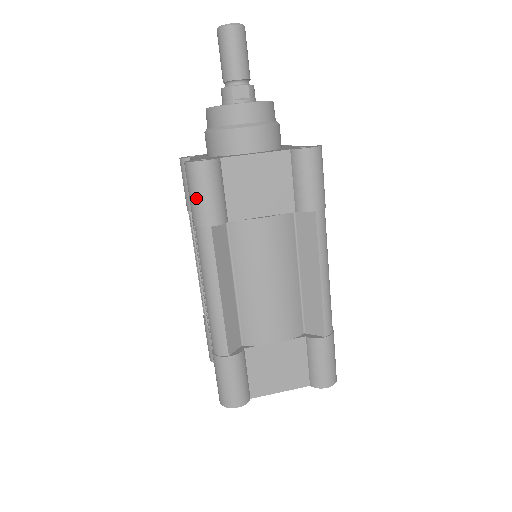
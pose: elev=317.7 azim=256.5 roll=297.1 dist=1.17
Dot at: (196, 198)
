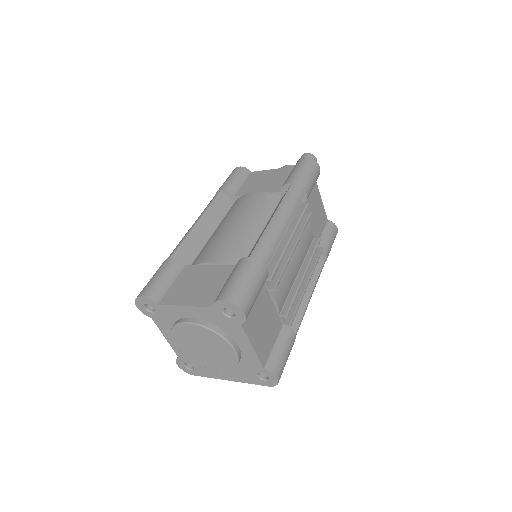
Dot at: occluded
